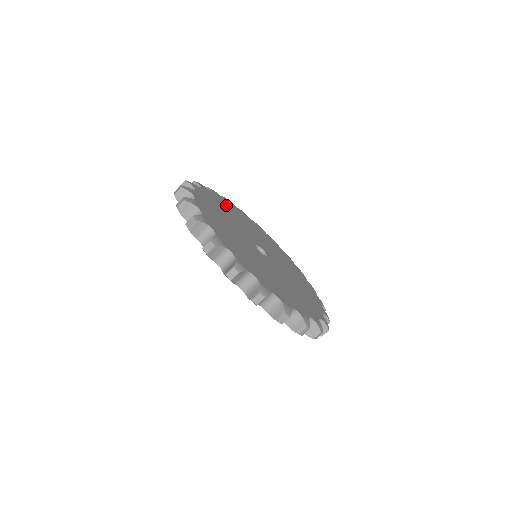
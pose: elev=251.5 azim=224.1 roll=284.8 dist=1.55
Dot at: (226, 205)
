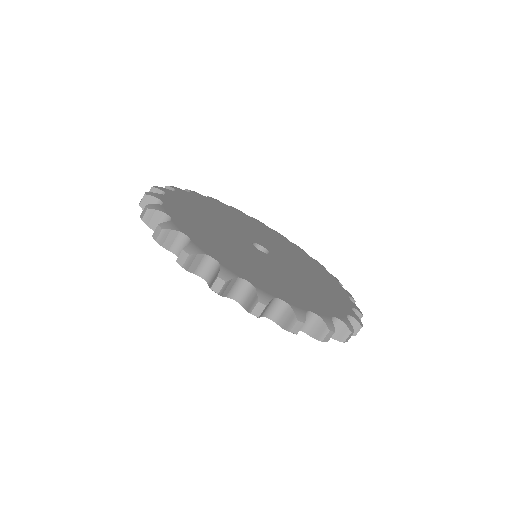
Dot at: (211, 205)
